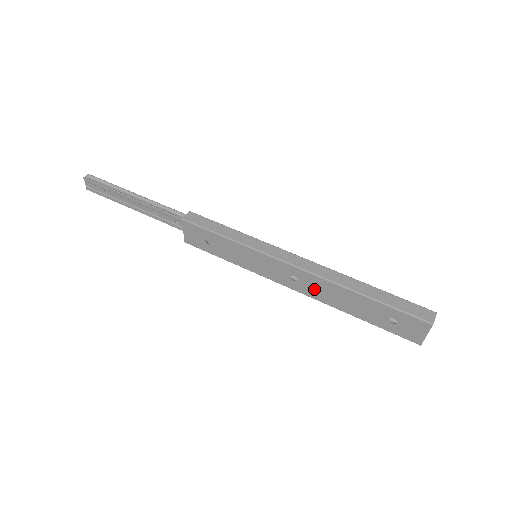
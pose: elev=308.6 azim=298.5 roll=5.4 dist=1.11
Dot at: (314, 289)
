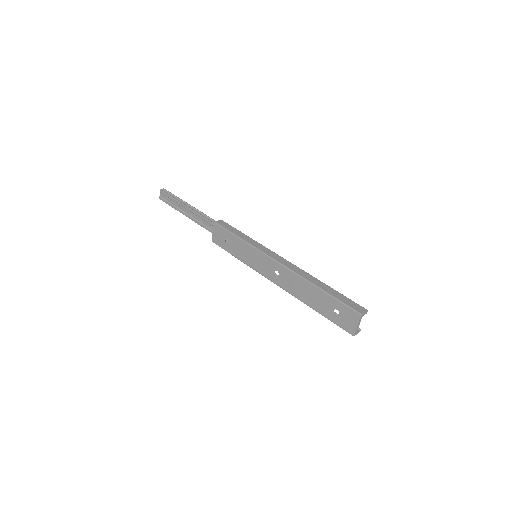
Dot at: (288, 283)
